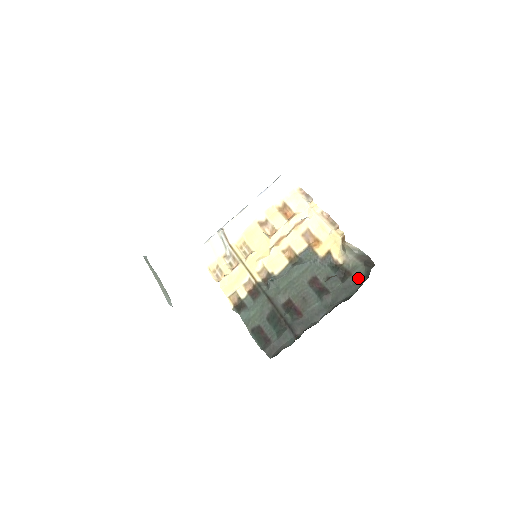
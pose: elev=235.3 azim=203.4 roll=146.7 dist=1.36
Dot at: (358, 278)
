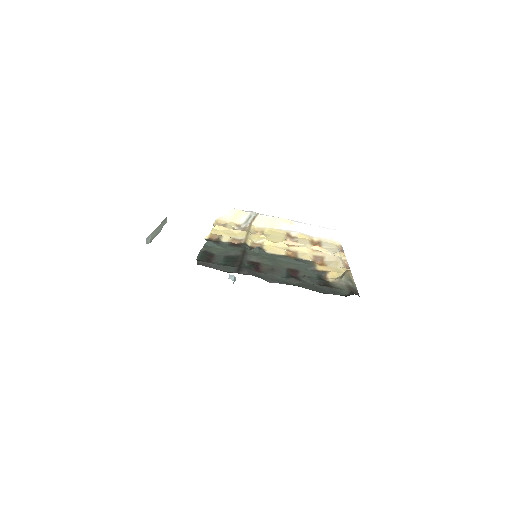
Dot at: (336, 292)
